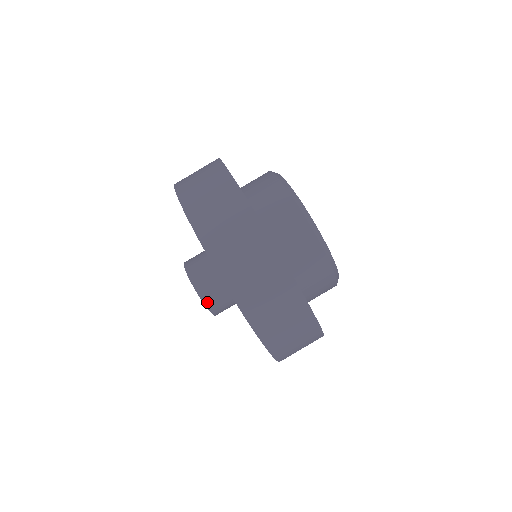
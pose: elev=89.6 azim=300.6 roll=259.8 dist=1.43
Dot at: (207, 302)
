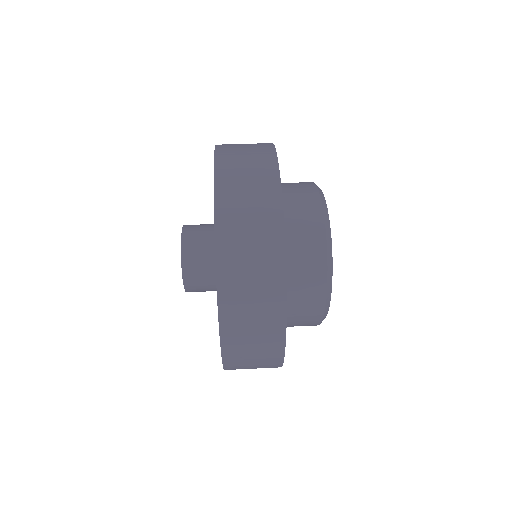
Dot at: (185, 248)
